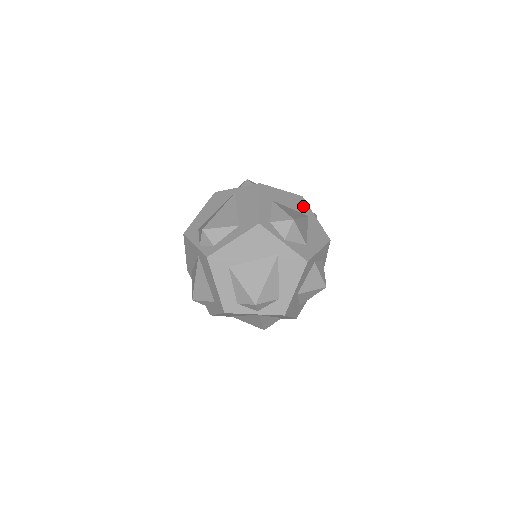
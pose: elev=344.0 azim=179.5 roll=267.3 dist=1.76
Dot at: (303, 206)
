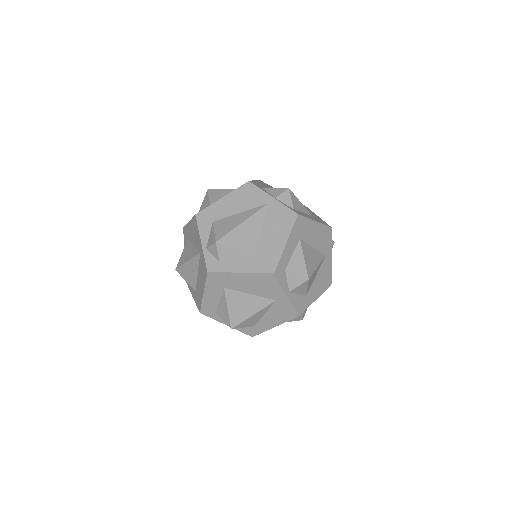
Dot at: (326, 242)
